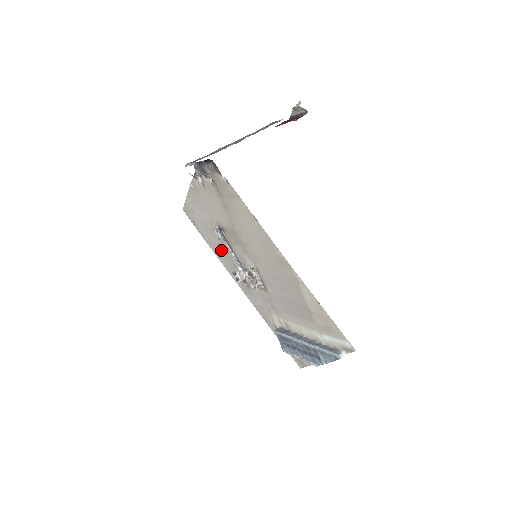
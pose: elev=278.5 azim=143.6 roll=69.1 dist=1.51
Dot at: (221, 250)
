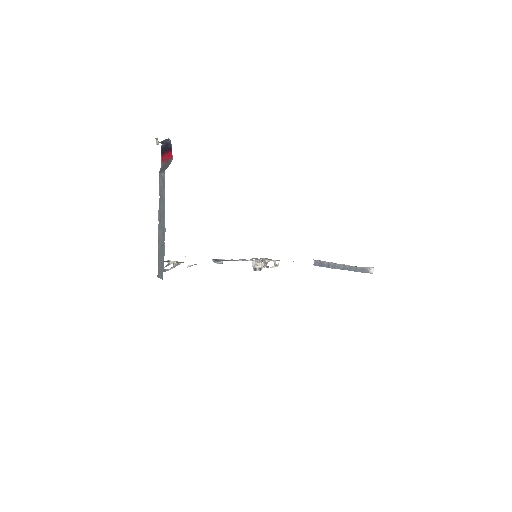
Dot at: occluded
